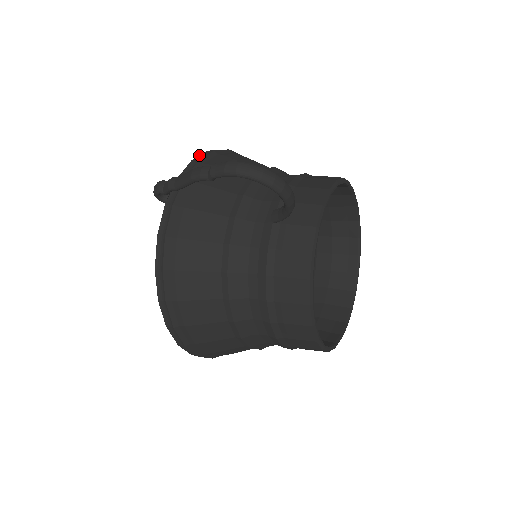
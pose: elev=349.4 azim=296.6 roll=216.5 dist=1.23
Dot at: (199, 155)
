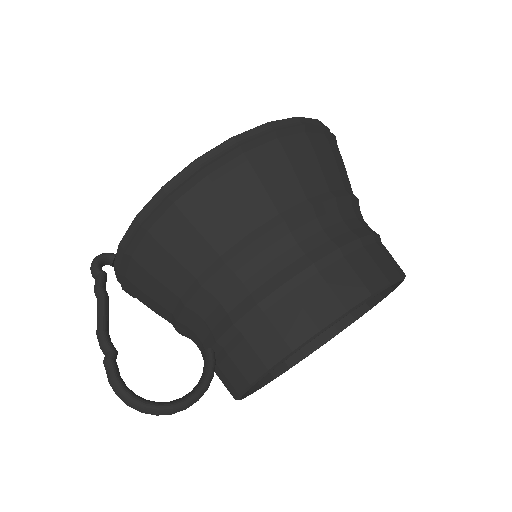
Dot at: (147, 203)
